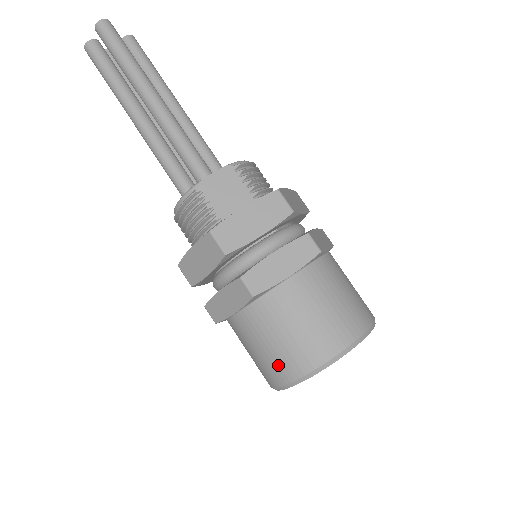
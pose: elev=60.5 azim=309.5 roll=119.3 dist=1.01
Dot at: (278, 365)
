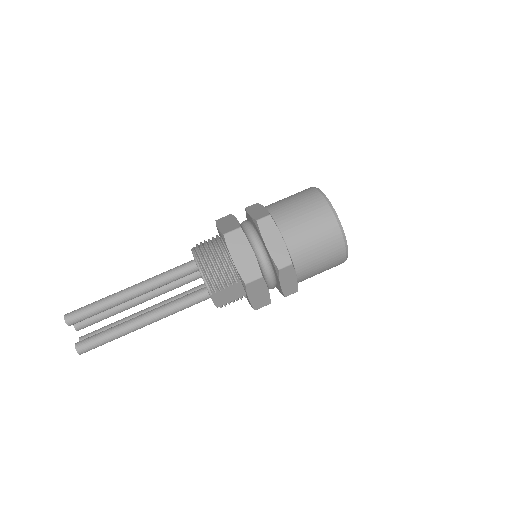
Dot at: occluded
